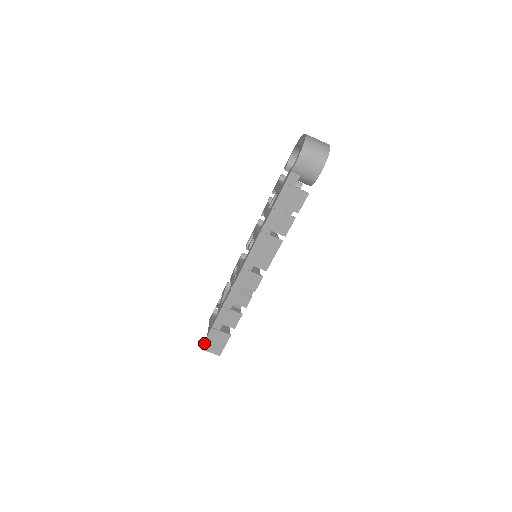
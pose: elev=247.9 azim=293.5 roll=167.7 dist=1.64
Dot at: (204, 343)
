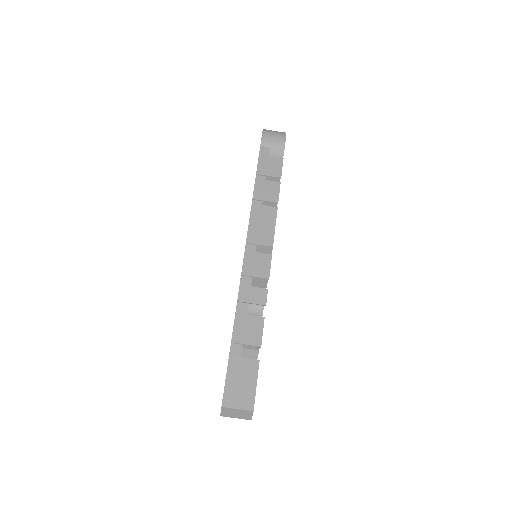
Dot at: (224, 391)
